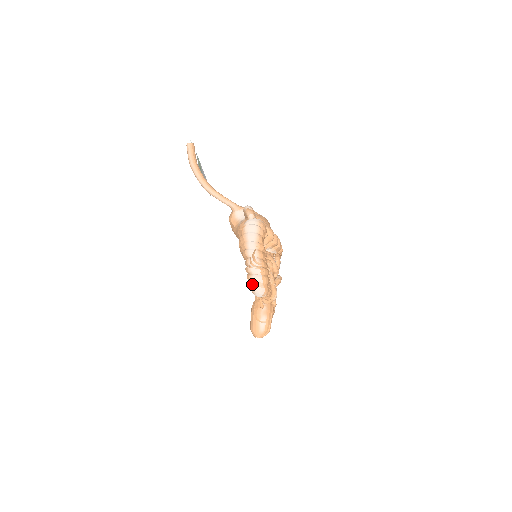
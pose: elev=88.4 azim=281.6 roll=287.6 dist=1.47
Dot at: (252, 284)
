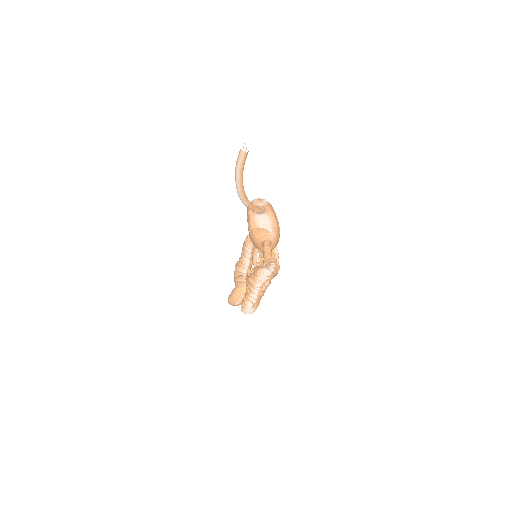
Dot at: (243, 311)
